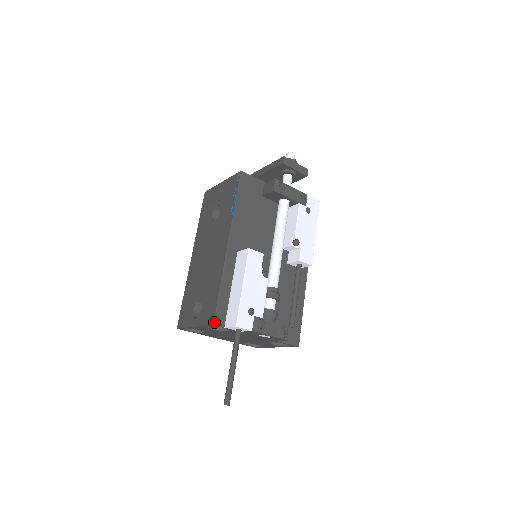
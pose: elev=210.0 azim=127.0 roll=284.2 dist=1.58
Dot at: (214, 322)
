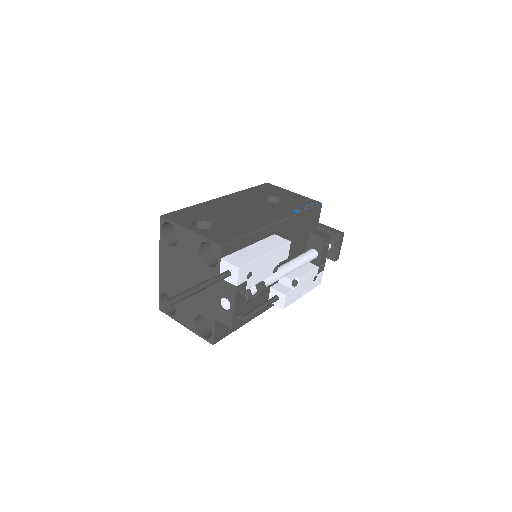
Dot at: (224, 245)
